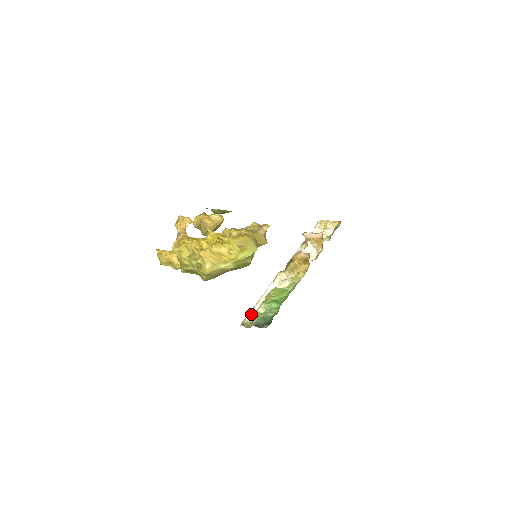
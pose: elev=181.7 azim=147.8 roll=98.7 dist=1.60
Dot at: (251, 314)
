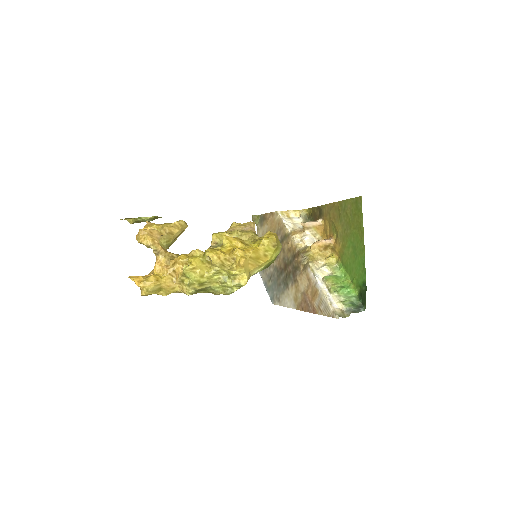
Dot at: (334, 305)
